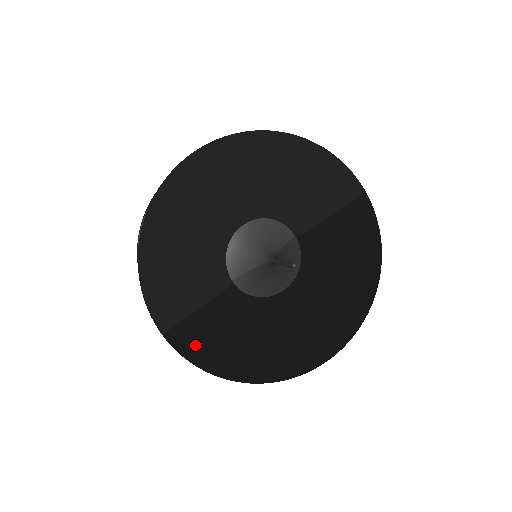
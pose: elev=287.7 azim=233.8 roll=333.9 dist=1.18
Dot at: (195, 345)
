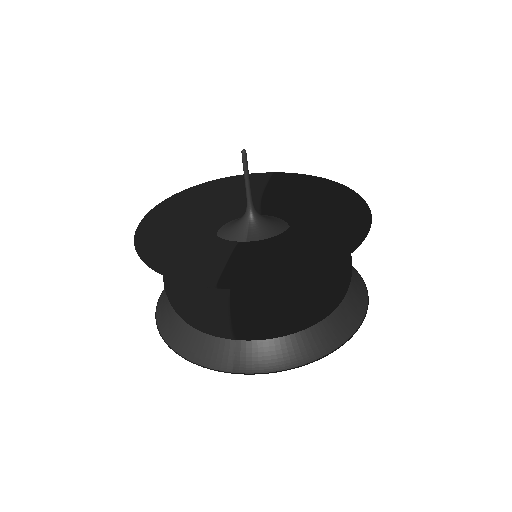
Dot at: (252, 273)
